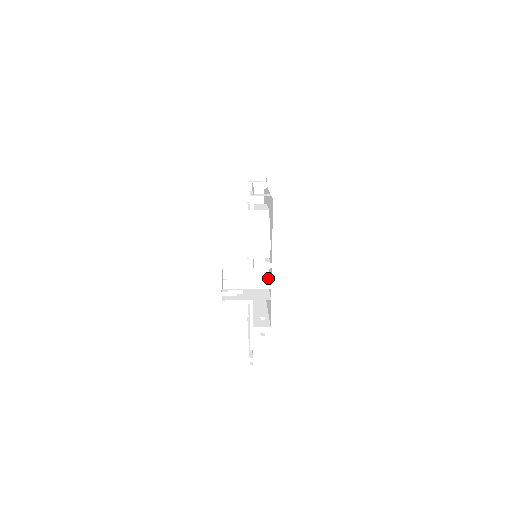
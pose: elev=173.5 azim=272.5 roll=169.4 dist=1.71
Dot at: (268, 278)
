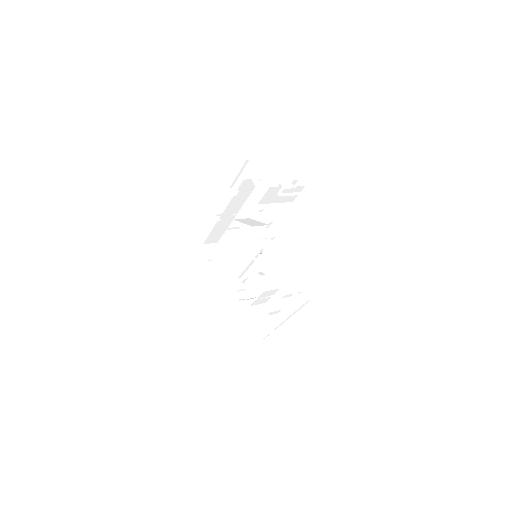
Dot at: (296, 210)
